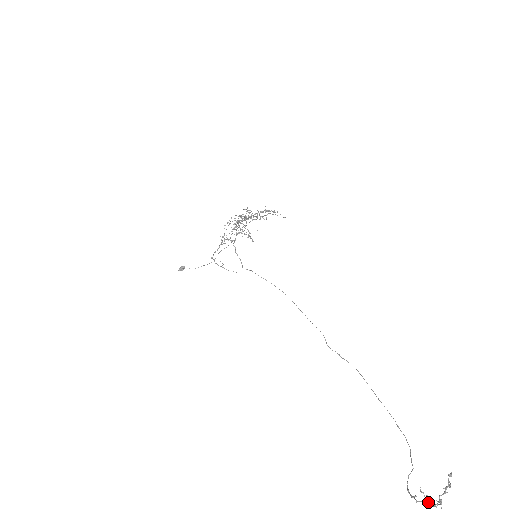
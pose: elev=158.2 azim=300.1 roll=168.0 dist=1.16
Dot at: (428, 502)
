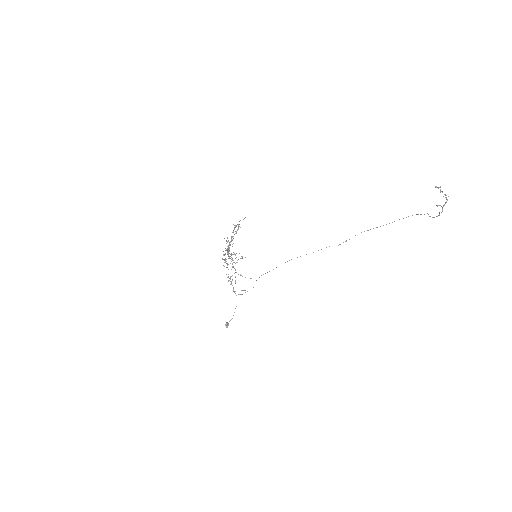
Dot at: (444, 204)
